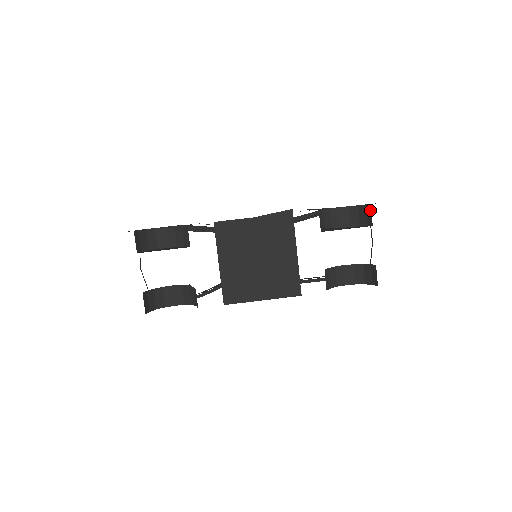
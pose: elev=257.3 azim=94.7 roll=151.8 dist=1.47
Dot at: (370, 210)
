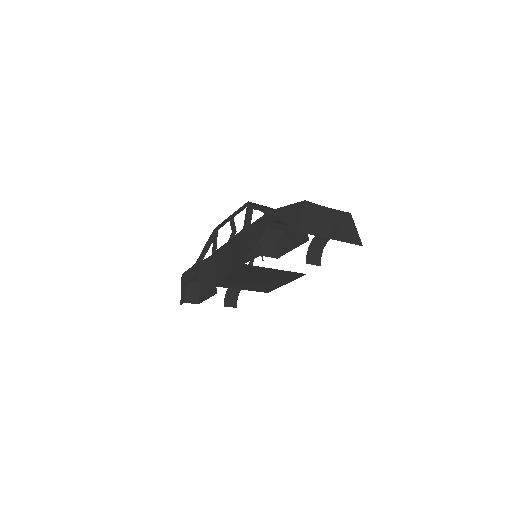
Dot at: occluded
